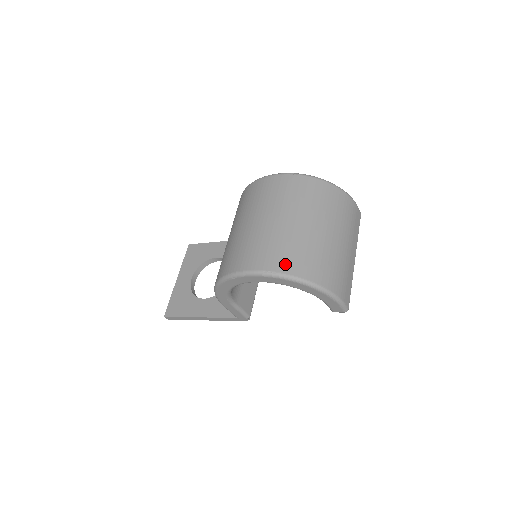
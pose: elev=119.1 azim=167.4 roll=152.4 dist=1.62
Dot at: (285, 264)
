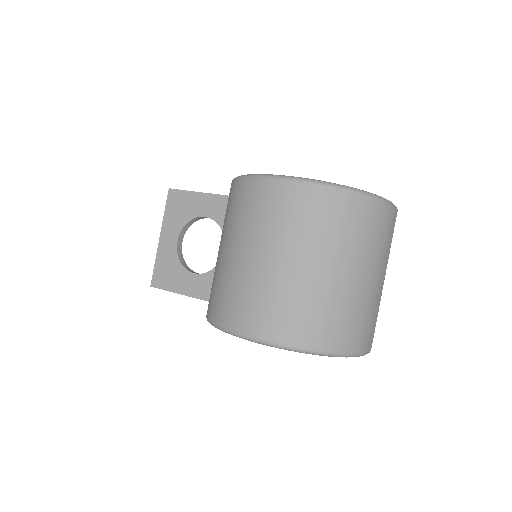
Dot at: (296, 333)
